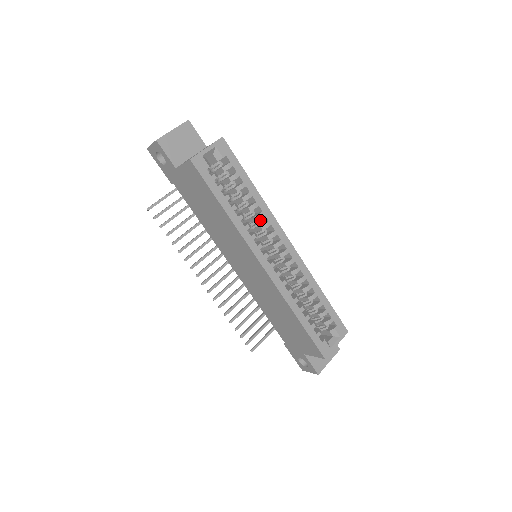
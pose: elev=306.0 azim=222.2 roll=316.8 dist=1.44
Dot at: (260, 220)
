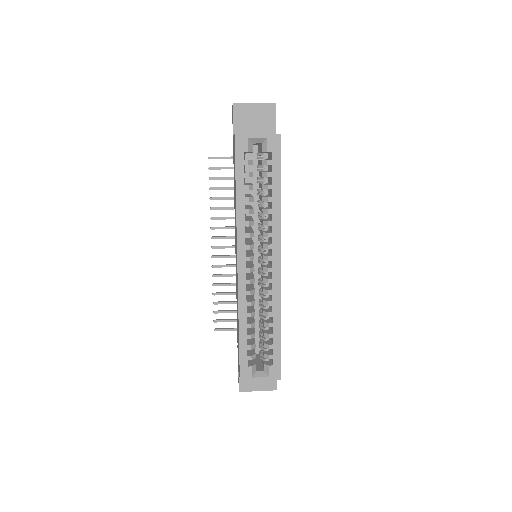
Dot at: occluded
